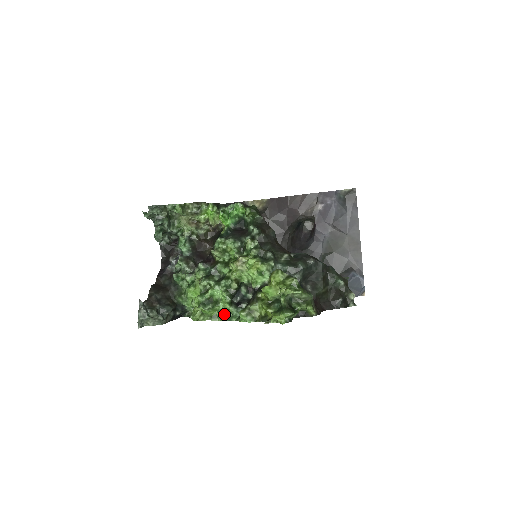
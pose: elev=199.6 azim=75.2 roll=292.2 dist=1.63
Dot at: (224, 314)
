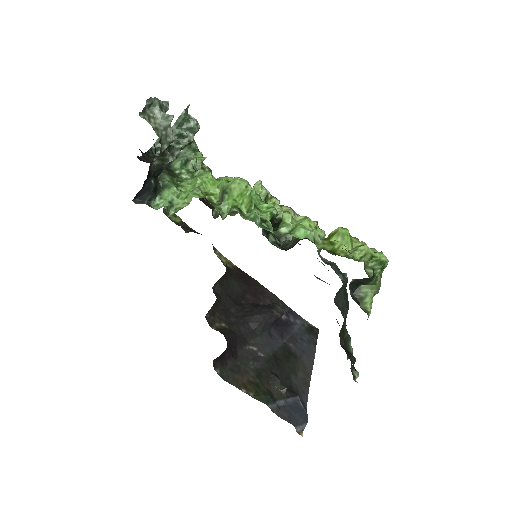
Dot at: (260, 217)
